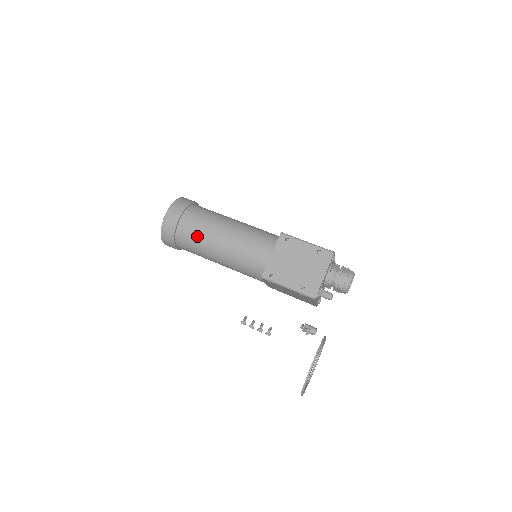
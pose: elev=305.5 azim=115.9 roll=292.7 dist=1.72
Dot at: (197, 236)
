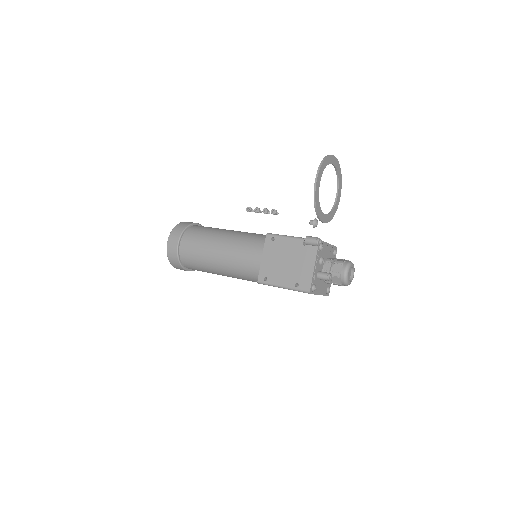
Dot at: (210, 228)
